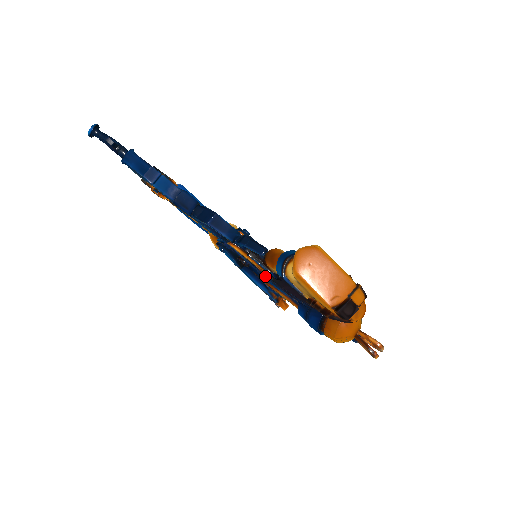
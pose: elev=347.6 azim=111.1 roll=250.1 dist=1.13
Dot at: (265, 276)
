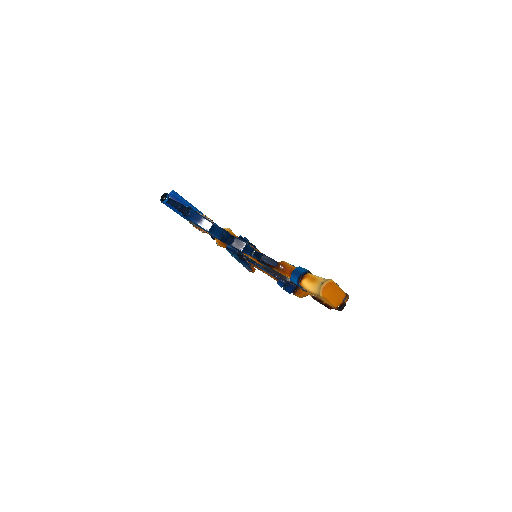
Dot at: (257, 264)
